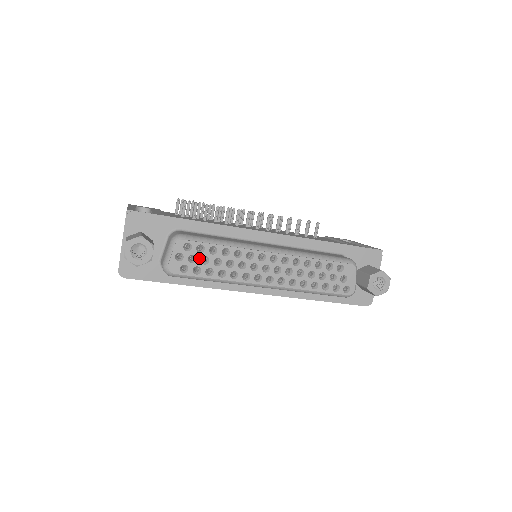
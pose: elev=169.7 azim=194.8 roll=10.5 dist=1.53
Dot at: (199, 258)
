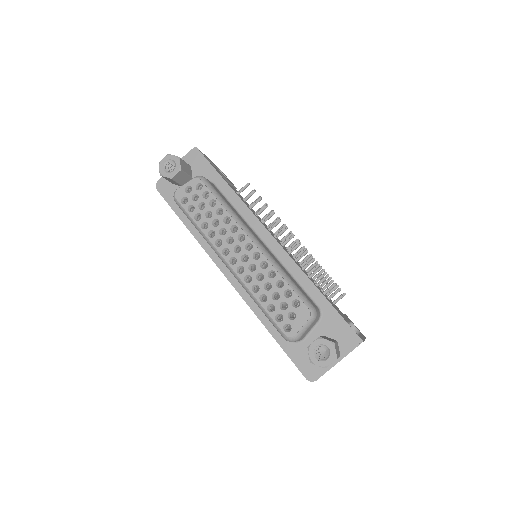
Dot at: (200, 201)
